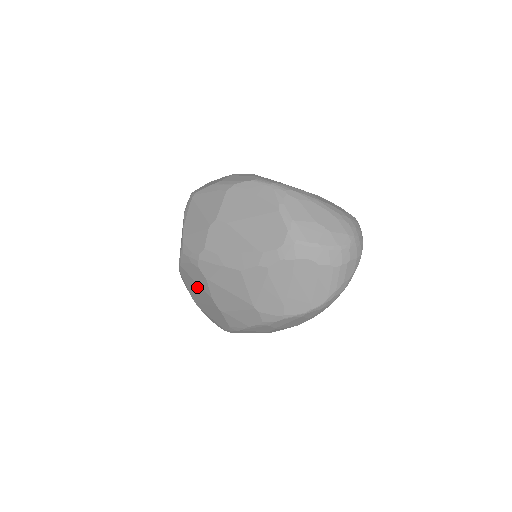
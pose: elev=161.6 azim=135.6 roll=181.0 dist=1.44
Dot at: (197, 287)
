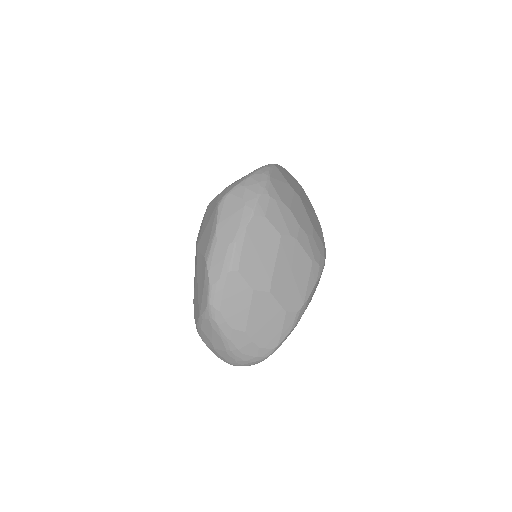
Dot at: occluded
